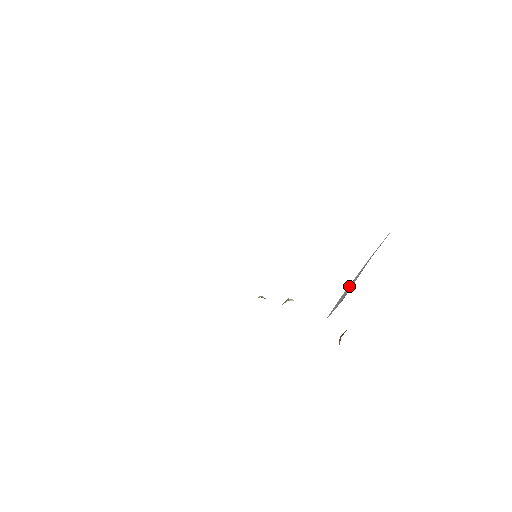
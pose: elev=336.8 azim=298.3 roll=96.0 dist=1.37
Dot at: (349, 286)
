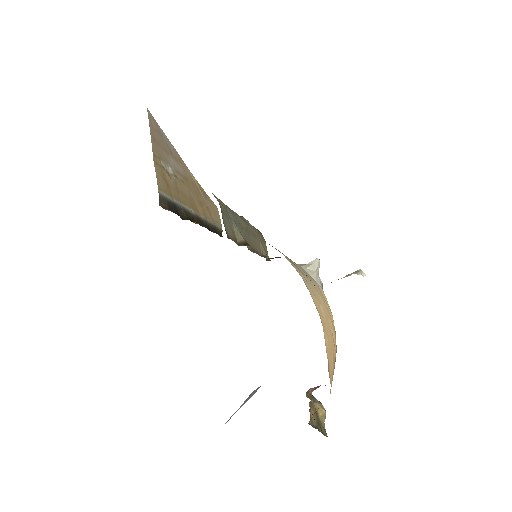
Dot at: occluded
